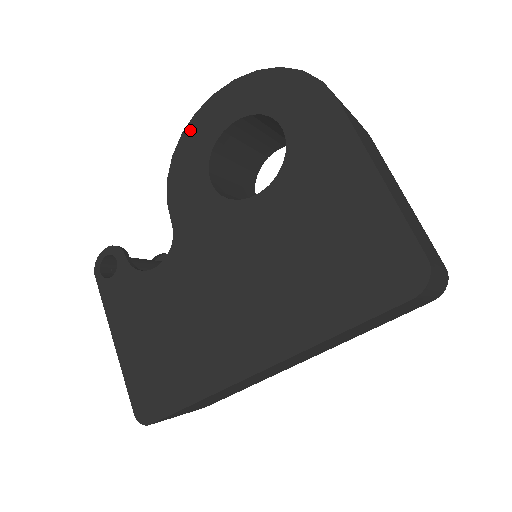
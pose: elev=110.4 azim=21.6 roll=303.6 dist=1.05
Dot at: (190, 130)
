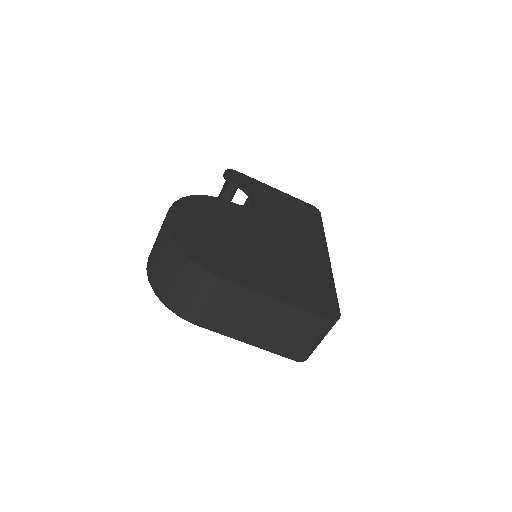
Dot at: occluded
